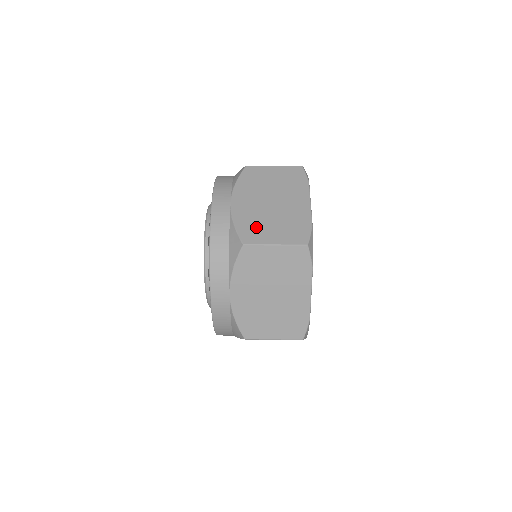
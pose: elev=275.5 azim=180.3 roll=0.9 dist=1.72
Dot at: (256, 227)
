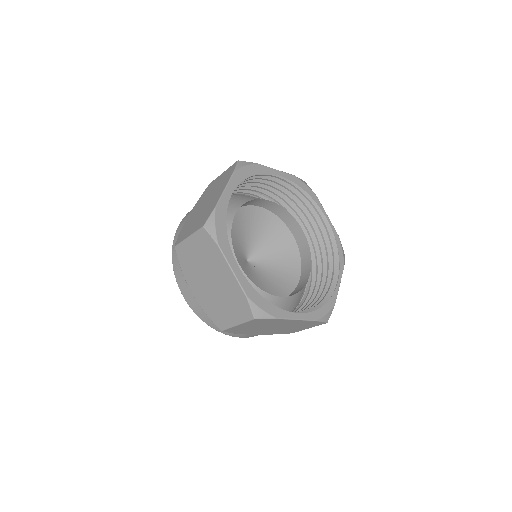
Dot at: occluded
